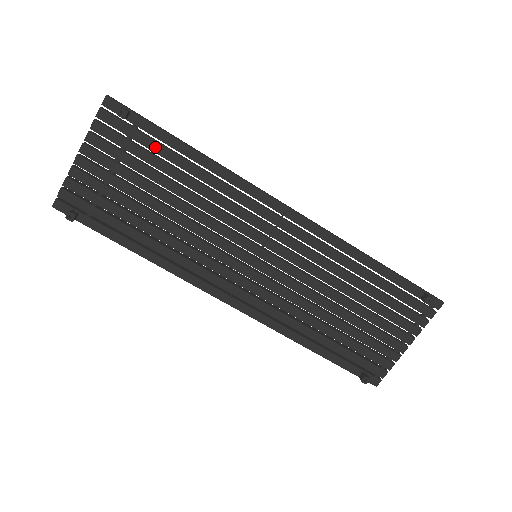
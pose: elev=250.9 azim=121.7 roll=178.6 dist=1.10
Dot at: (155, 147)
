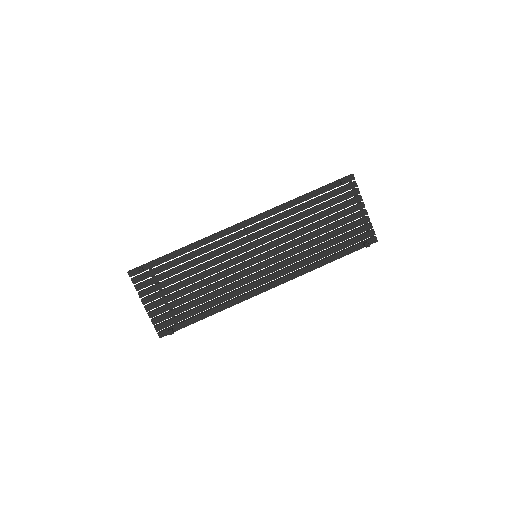
Dot at: (166, 267)
